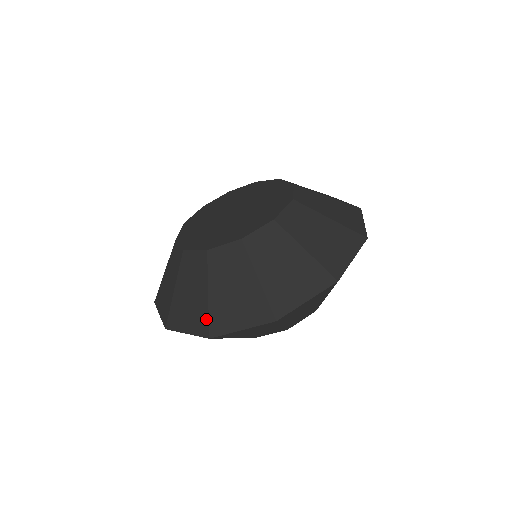
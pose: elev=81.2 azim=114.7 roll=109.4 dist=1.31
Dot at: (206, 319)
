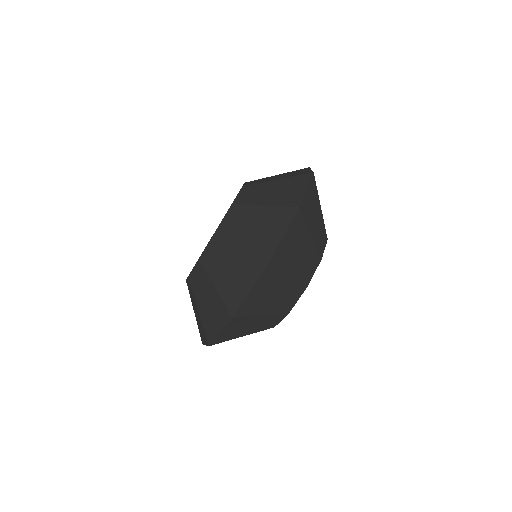
Dot at: (223, 306)
